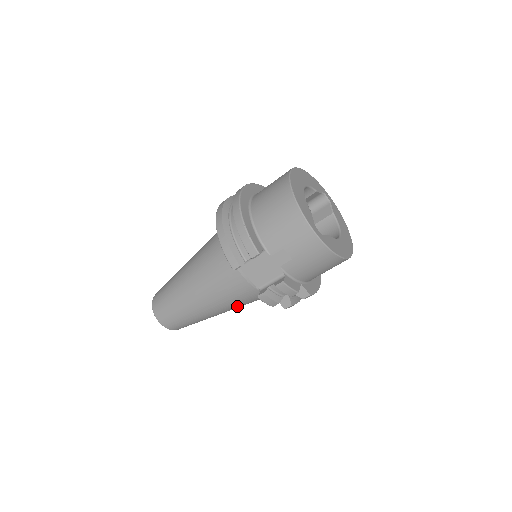
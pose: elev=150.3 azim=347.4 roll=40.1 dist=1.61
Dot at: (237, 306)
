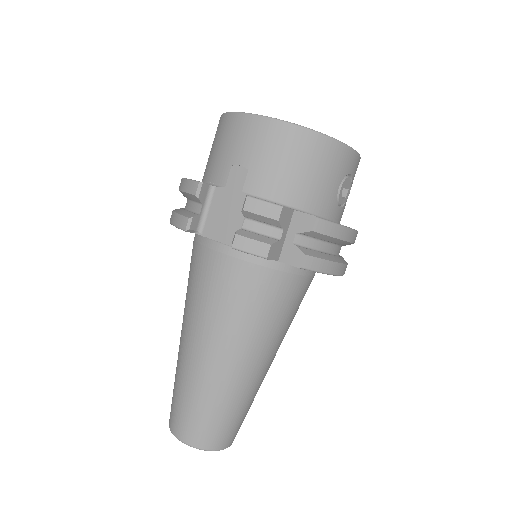
Dot at: (252, 328)
